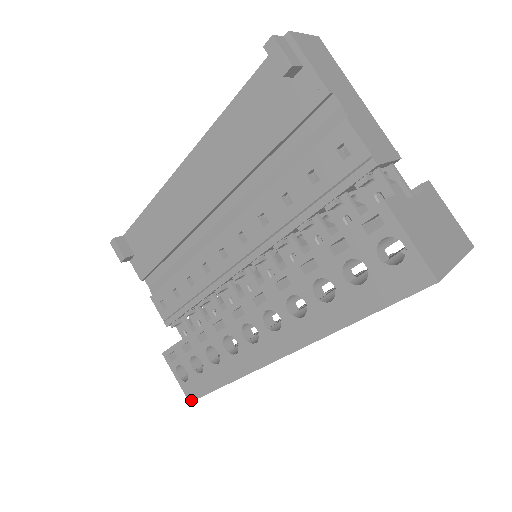
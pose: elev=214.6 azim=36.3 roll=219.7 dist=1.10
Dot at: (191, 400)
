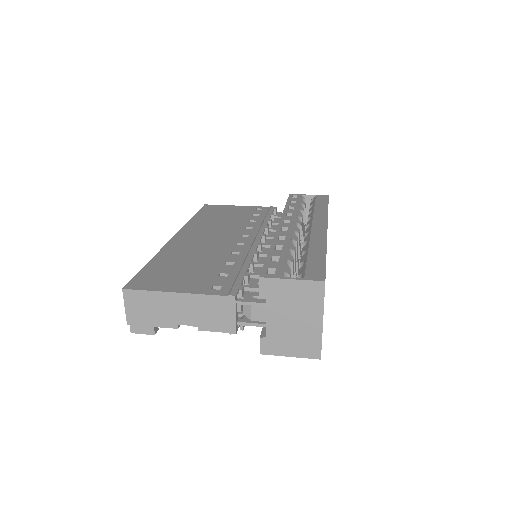
Dot at: occluded
